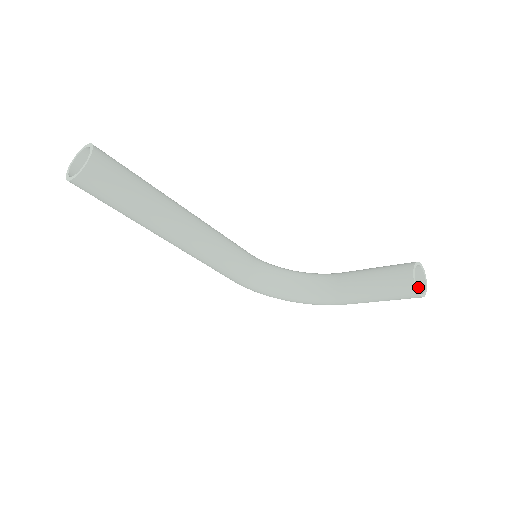
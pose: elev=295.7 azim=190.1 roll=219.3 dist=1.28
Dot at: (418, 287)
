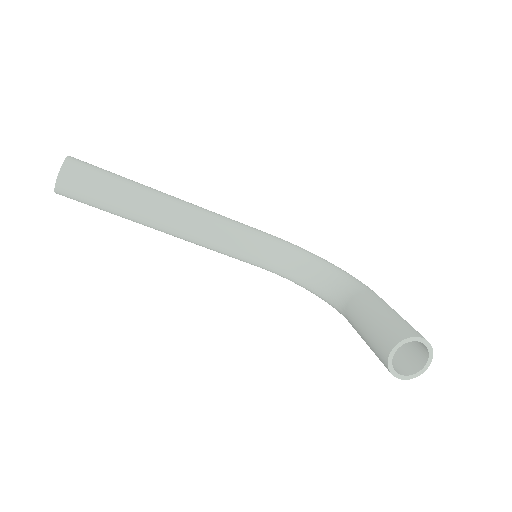
Dot at: (419, 360)
